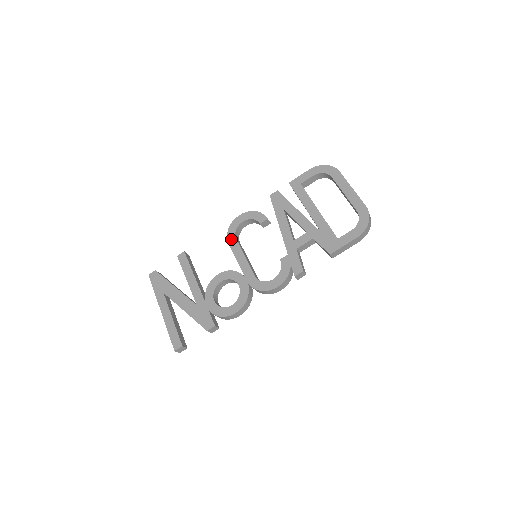
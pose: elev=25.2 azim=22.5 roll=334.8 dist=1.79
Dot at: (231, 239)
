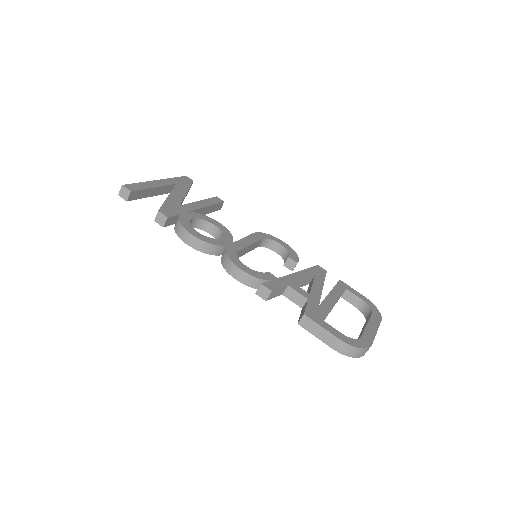
Dot at: (259, 235)
